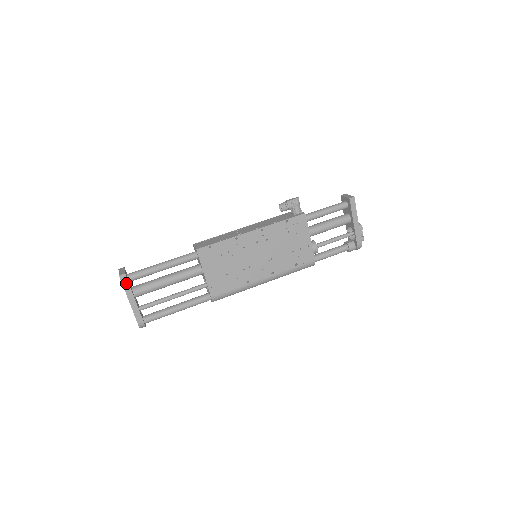
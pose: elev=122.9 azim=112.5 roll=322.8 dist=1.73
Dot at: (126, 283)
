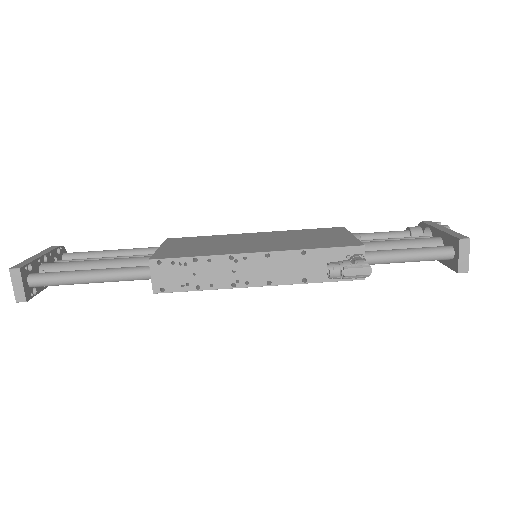
Dot at: (30, 296)
